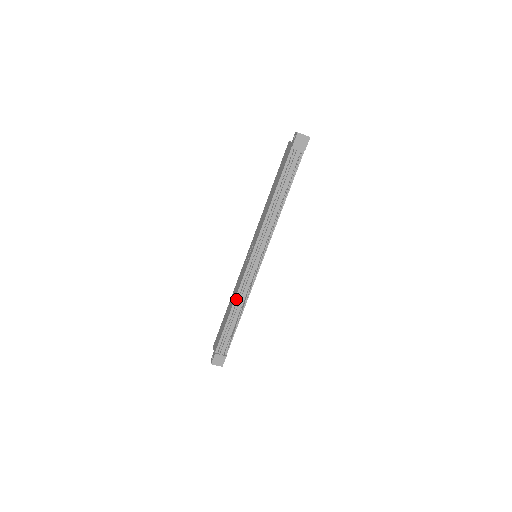
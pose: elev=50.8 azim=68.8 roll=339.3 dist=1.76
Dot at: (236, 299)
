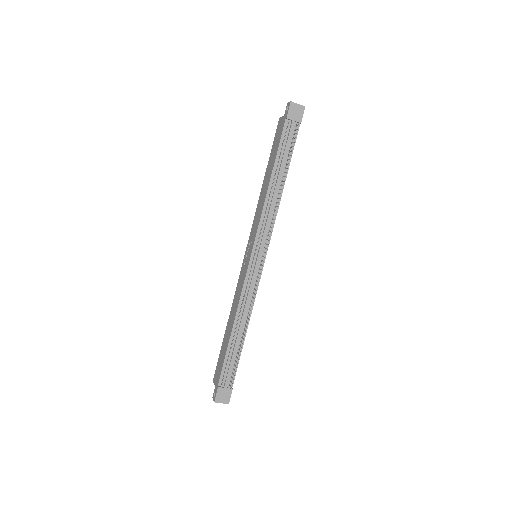
Dot at: (238, 311)
